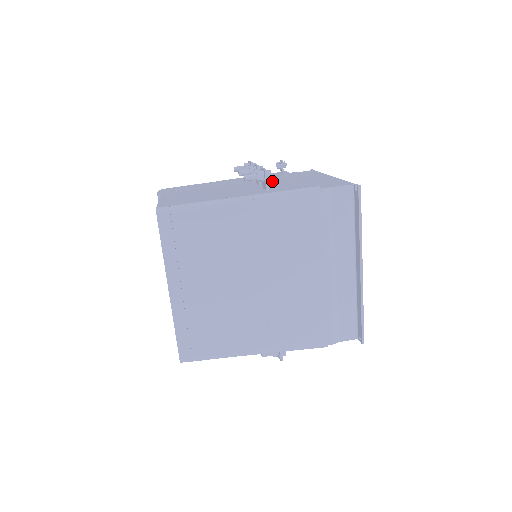
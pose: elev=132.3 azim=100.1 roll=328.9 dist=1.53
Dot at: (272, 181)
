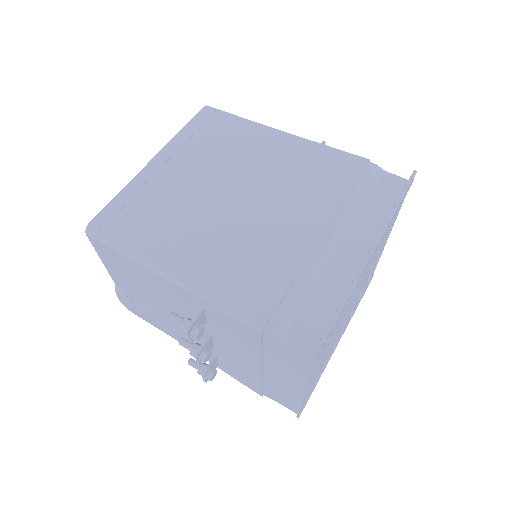
Dot at: occluded
